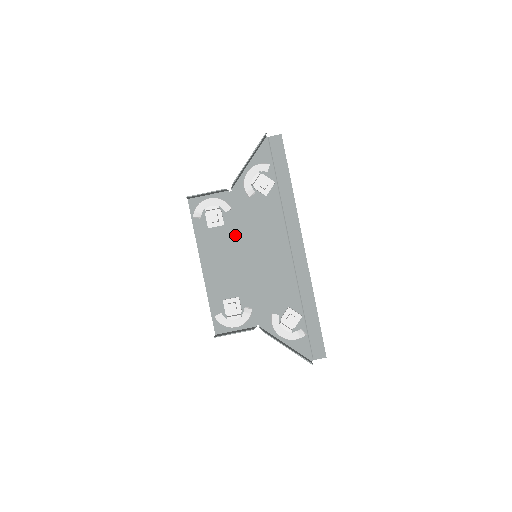
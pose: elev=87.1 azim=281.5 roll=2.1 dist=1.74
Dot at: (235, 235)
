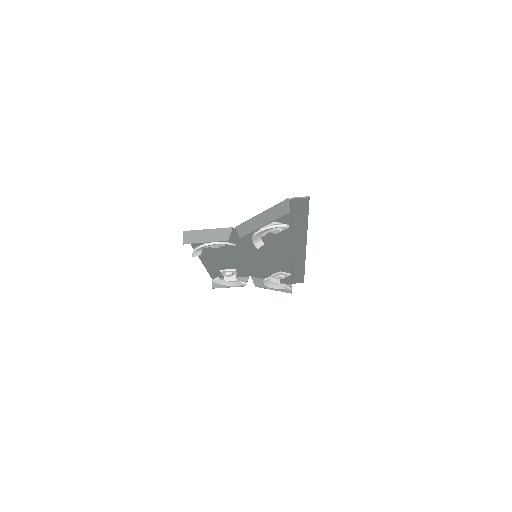
Dot at: (236, 248)
